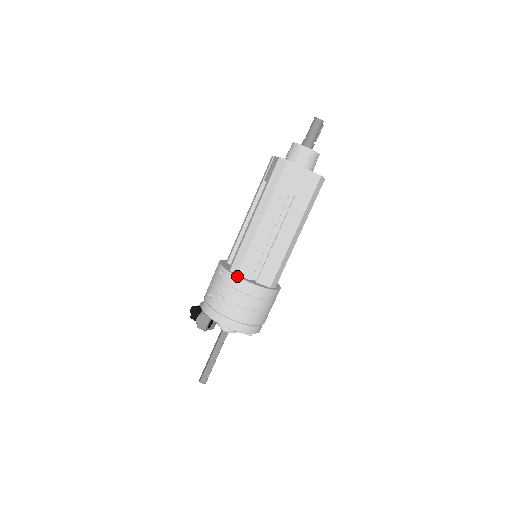
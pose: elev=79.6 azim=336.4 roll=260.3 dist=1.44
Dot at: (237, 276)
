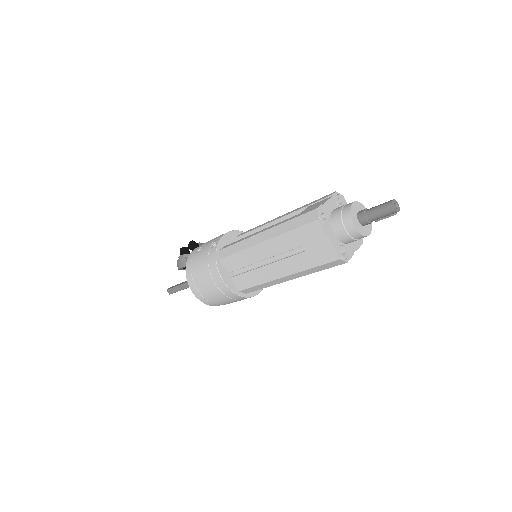
Dot at: (216, 261)
